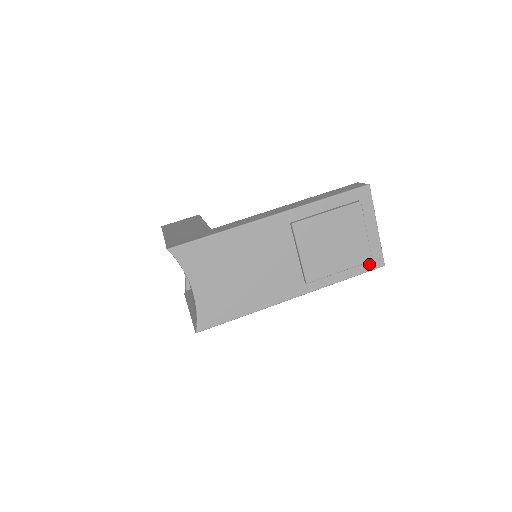
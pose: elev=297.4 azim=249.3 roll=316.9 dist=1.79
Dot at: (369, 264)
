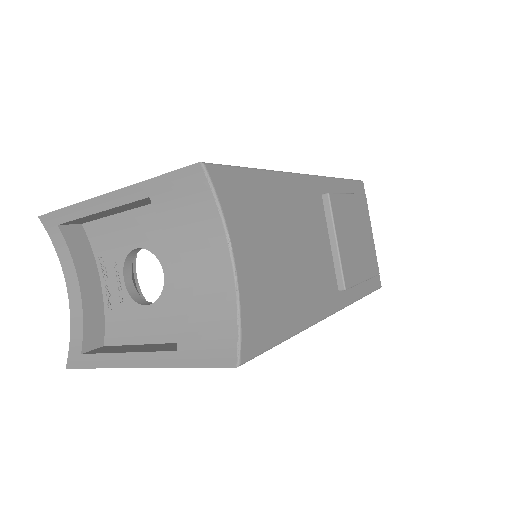
Dot at: (374, 281)
